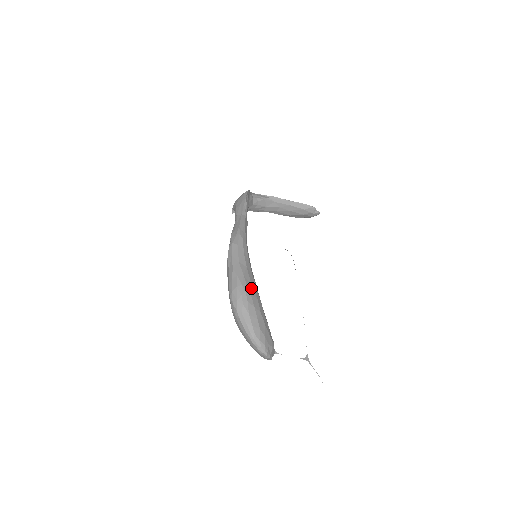
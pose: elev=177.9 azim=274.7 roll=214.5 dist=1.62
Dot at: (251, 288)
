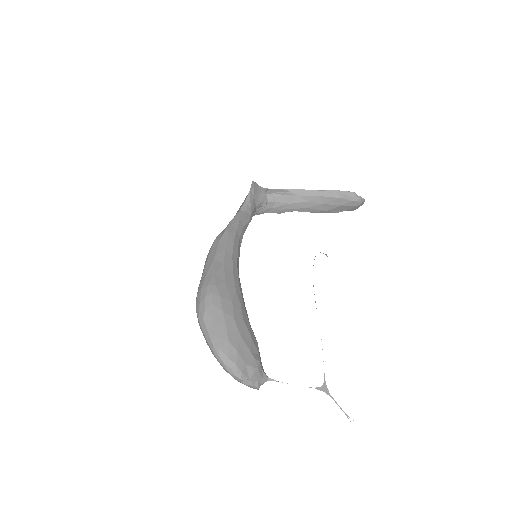
Dot at: (223, 288)
